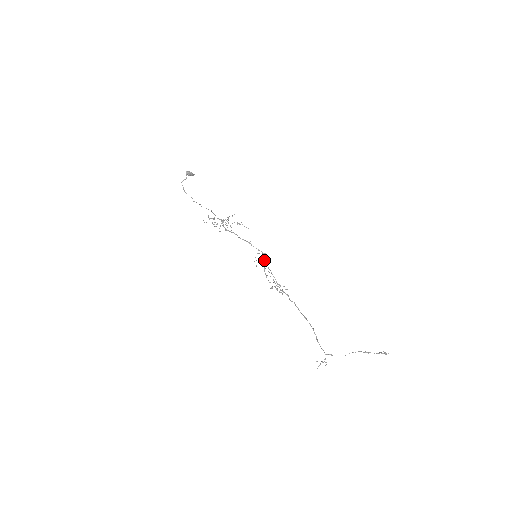
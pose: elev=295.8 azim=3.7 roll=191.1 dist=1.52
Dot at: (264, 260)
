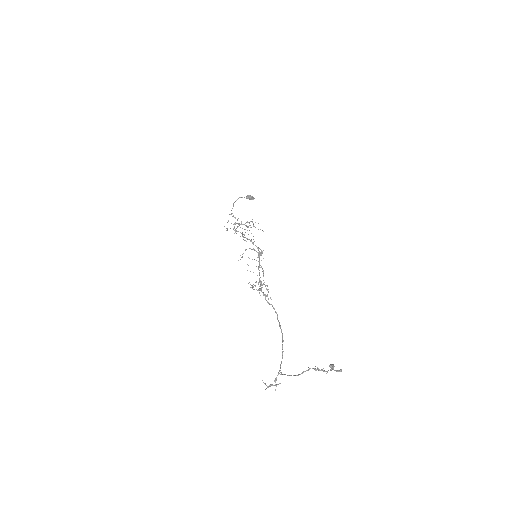
Dot at: occluded
